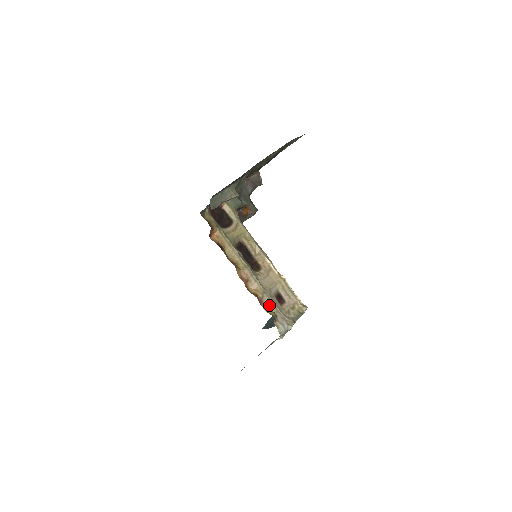
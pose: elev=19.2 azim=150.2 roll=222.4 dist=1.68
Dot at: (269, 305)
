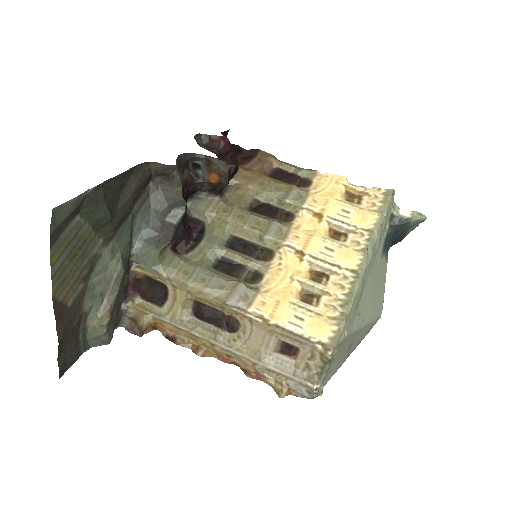
Dot at: (272, 374)
